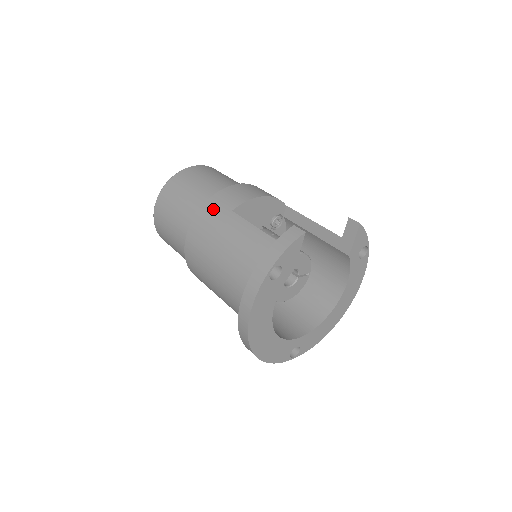
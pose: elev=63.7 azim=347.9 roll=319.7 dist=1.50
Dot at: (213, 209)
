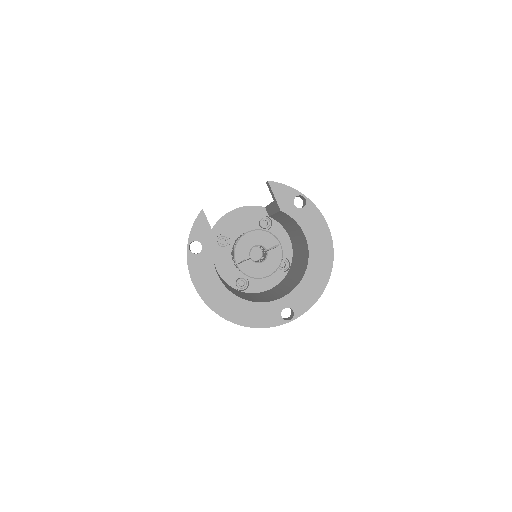
Dot at: occluded
